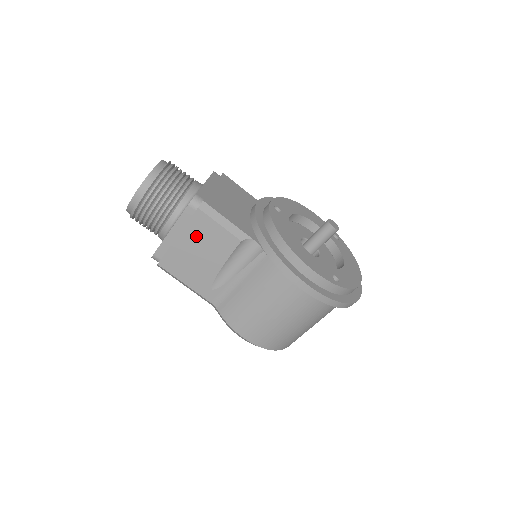
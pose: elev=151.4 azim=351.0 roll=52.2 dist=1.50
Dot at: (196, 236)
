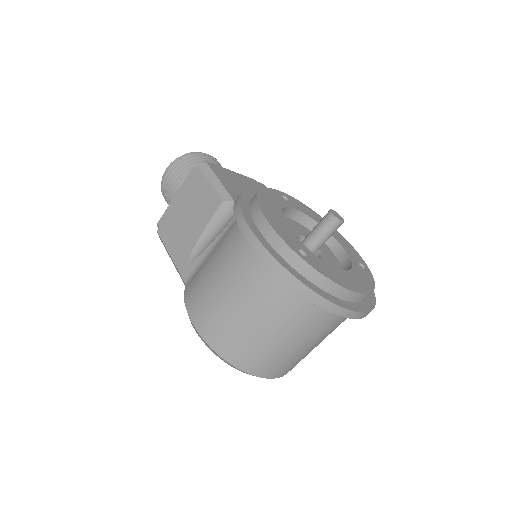
Dot at: (190, 197)
